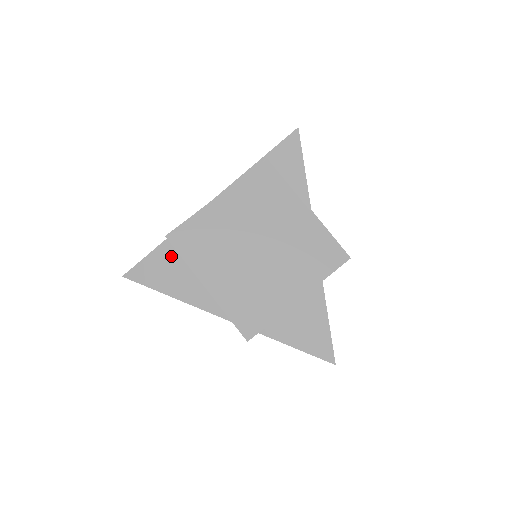
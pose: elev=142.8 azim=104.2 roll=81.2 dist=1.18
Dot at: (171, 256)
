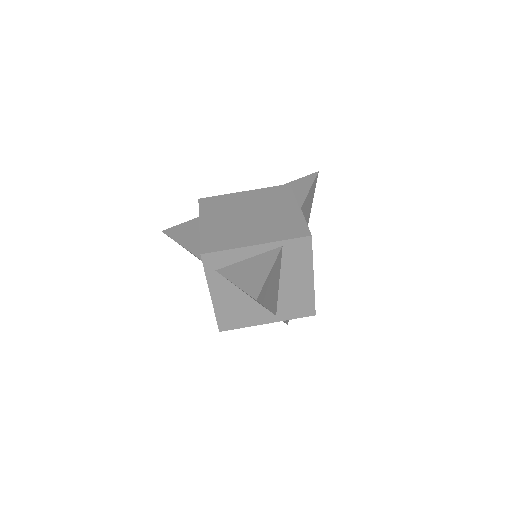
Dot at: (197, 224)
